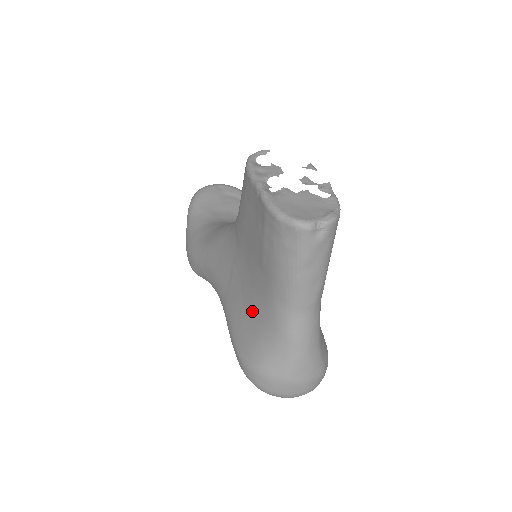
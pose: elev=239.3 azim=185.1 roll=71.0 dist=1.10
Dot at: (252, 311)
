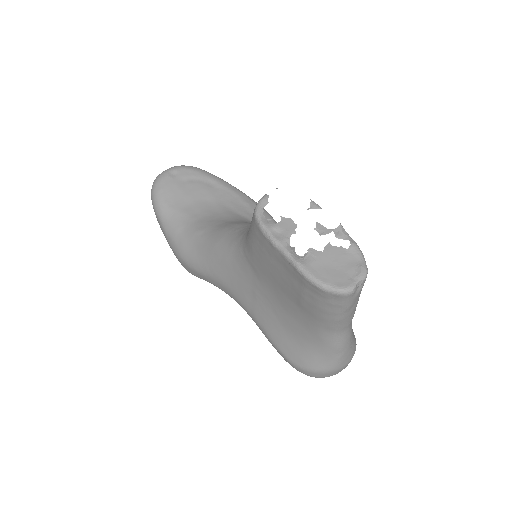
Dot at: (292, 329)
